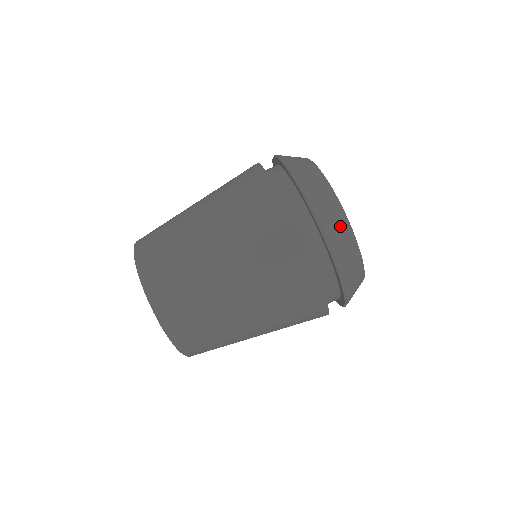
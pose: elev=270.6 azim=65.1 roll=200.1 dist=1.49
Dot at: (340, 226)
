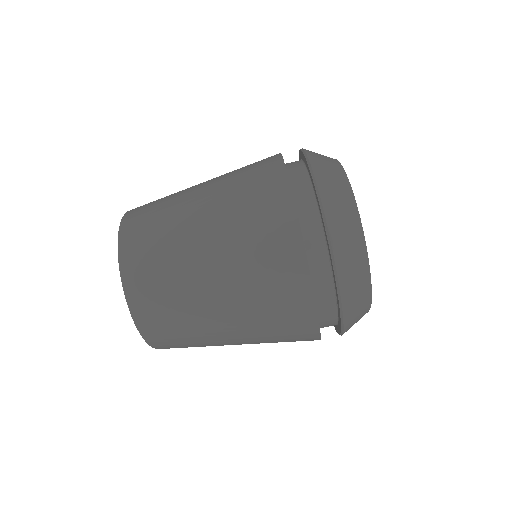
Dot at: (360, 284)
